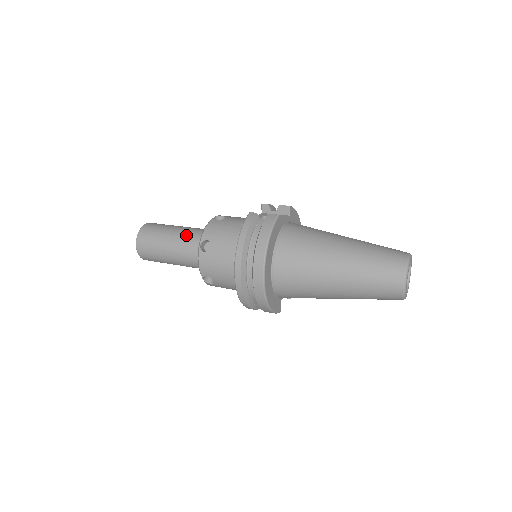
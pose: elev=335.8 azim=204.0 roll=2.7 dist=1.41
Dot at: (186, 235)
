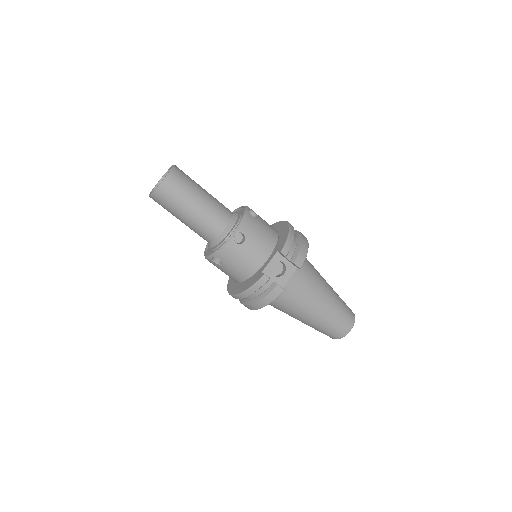
Dot at: (203, 225)
